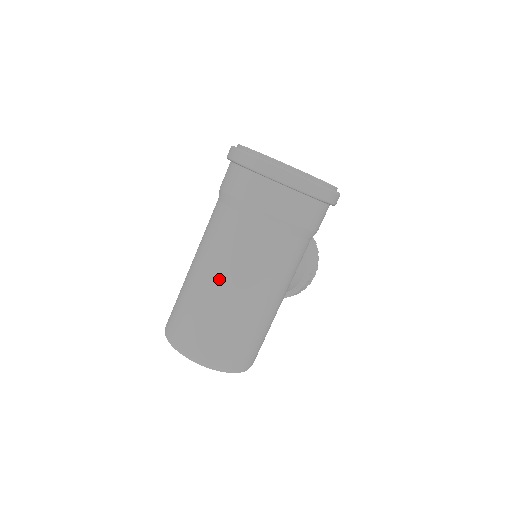
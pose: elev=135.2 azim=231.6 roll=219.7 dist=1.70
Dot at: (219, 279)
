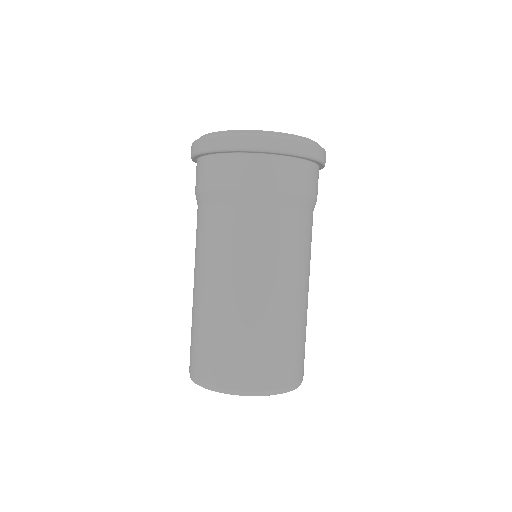
Dot at: (249, 287)
